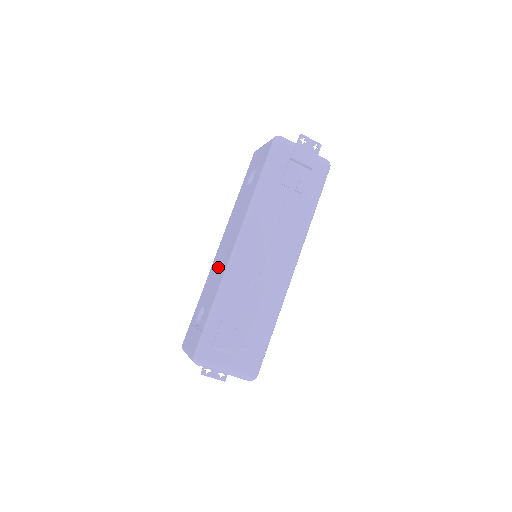
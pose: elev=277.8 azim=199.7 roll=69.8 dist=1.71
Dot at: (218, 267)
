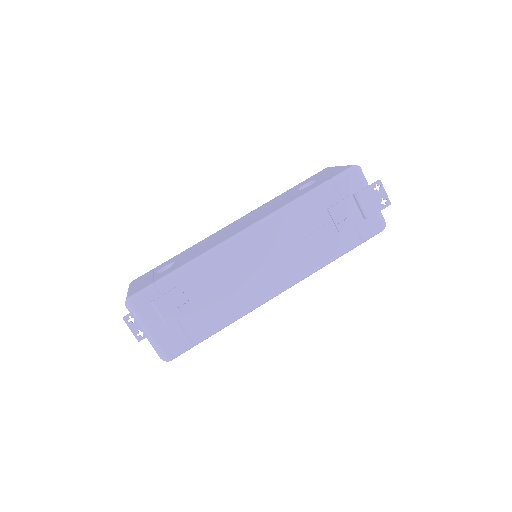
Dot at: (215, 239)
